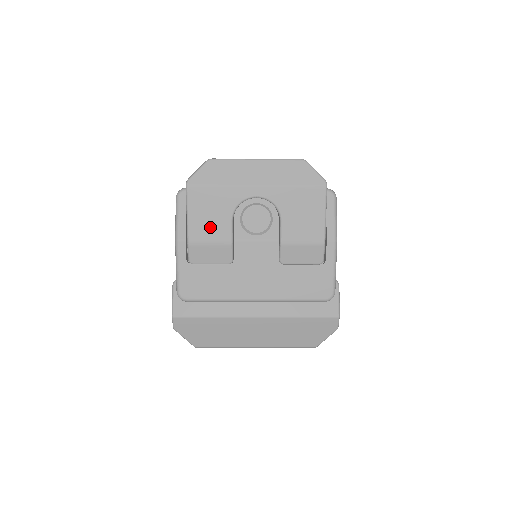
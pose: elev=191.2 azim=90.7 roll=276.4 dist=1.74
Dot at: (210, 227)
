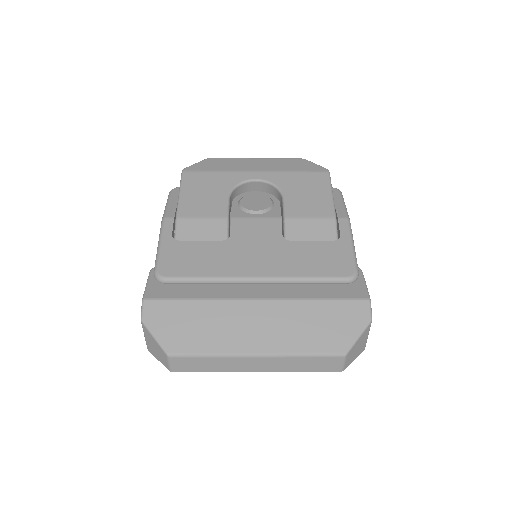
Dot at: (204, 204)
